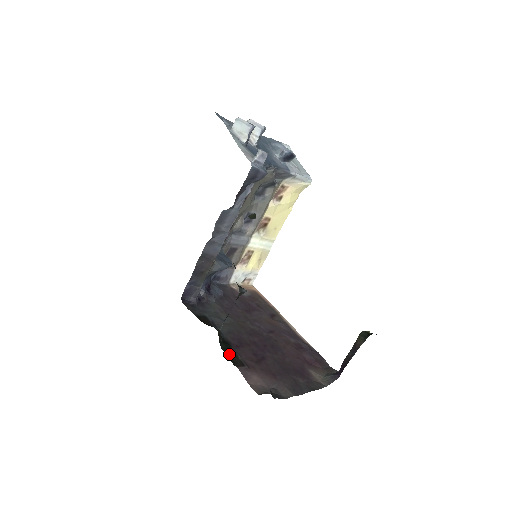
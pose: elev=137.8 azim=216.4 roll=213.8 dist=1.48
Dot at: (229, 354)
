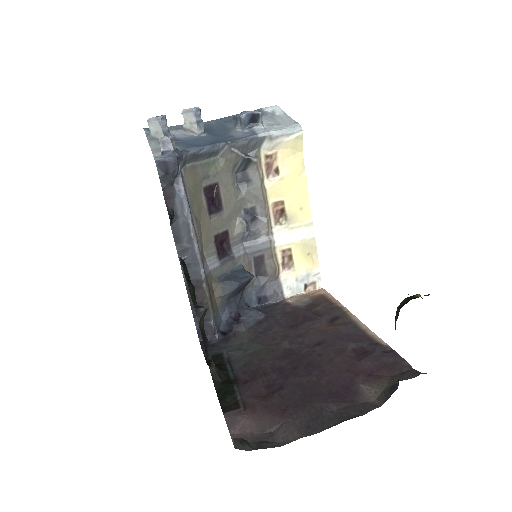
Dot at: (223, 397)
